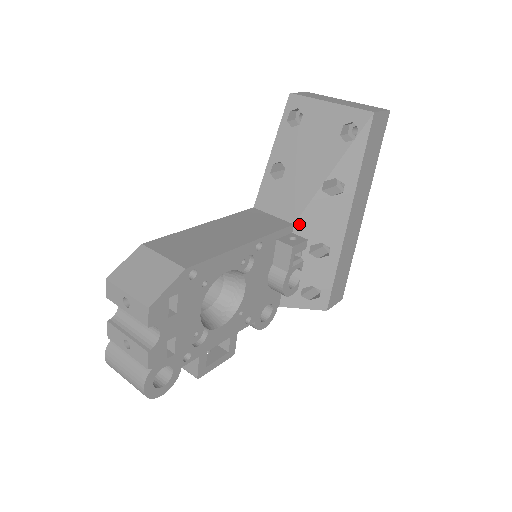
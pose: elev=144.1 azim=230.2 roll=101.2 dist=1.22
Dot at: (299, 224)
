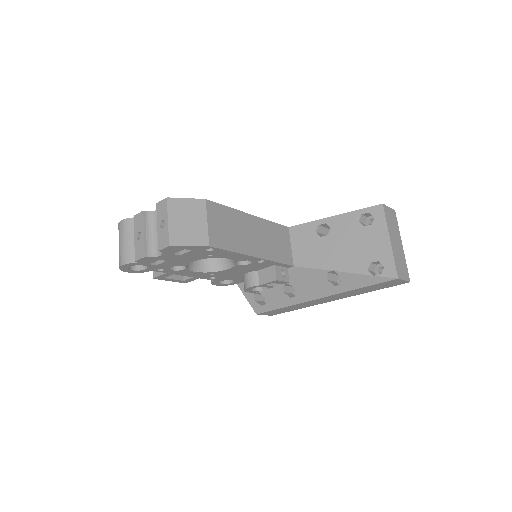
Dot at: (296, 269)
